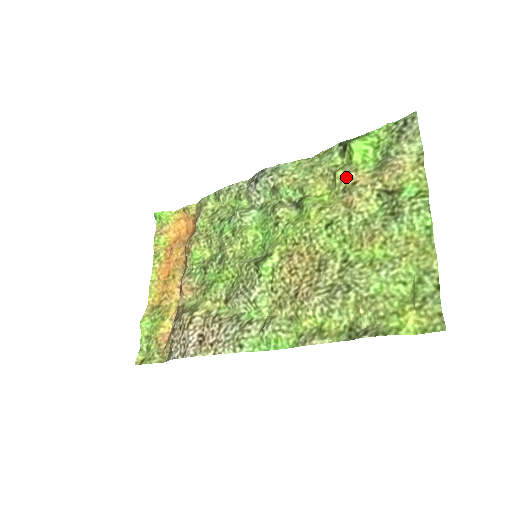
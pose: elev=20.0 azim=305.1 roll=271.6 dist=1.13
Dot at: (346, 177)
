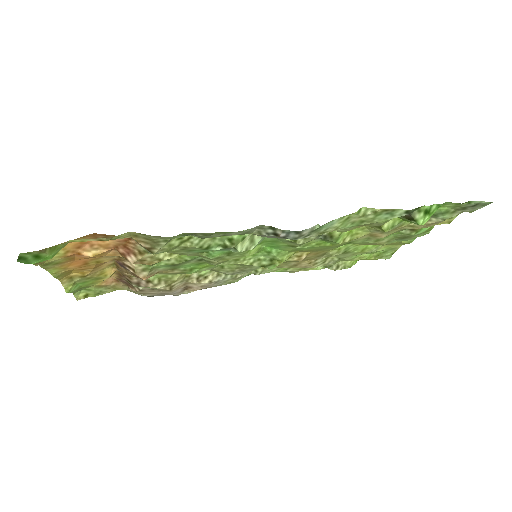
Dot at: occluded
